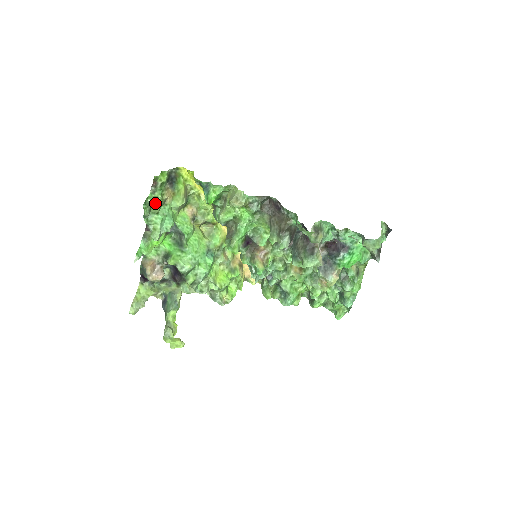
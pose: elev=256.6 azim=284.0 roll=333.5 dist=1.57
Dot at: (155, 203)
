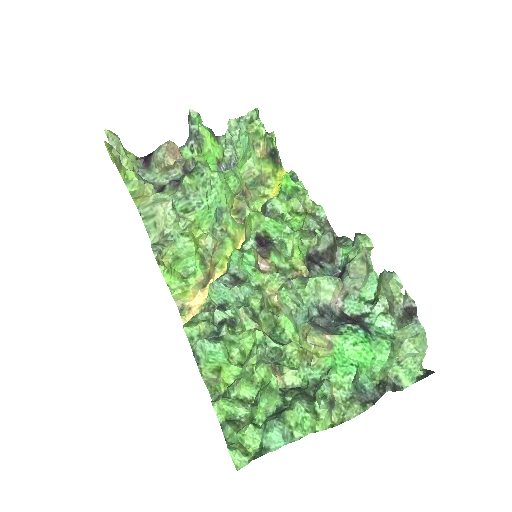
Dot at: (259, 125)
